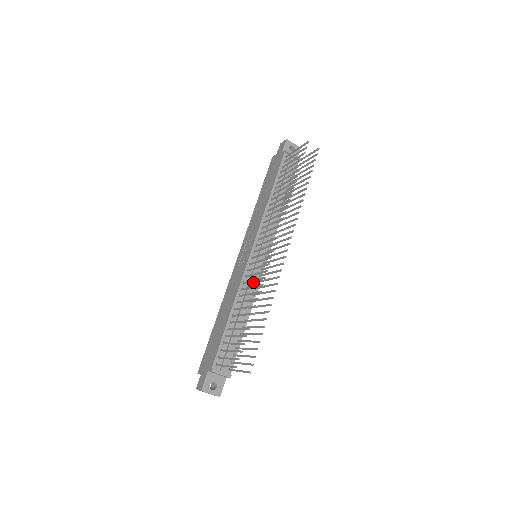
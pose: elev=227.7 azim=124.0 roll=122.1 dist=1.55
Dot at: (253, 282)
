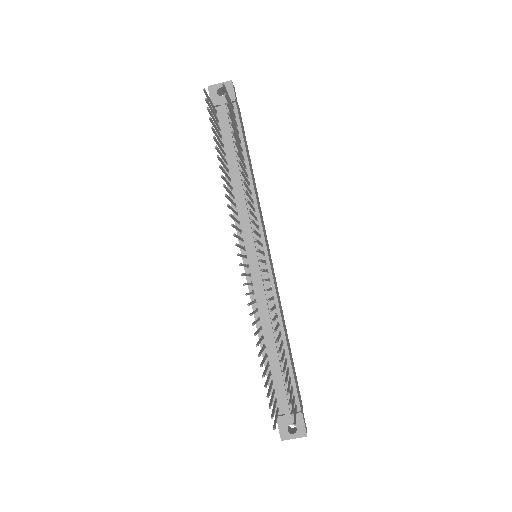
Dot at: (264, 294)
